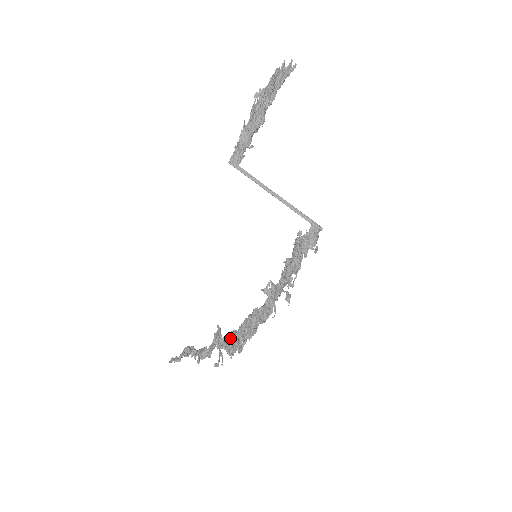
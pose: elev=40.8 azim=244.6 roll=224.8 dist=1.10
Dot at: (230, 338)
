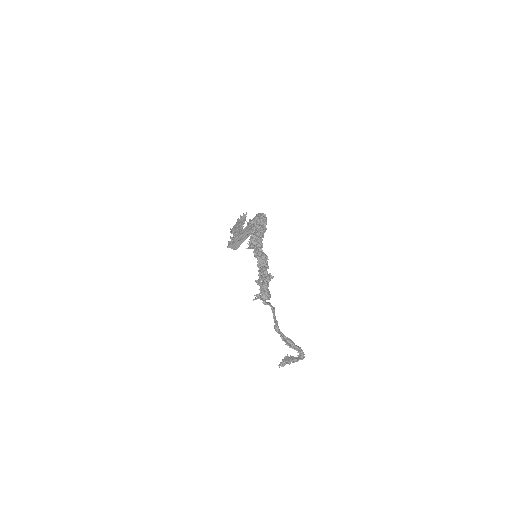
Dot at: occluded
